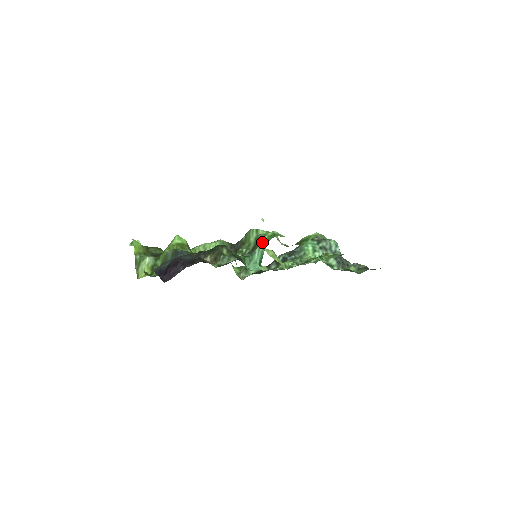
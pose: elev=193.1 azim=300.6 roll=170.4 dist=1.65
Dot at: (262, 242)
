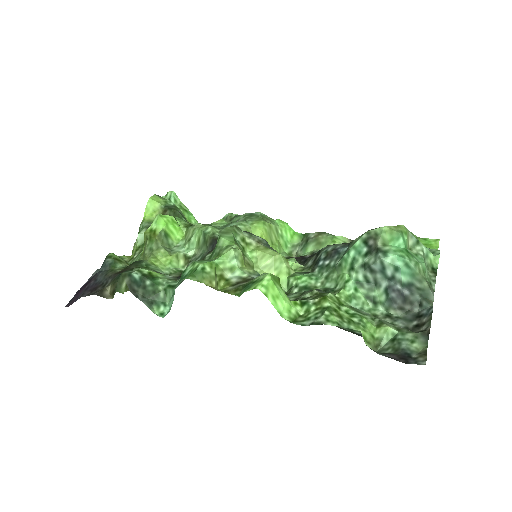
Dot at: (180, 277)
